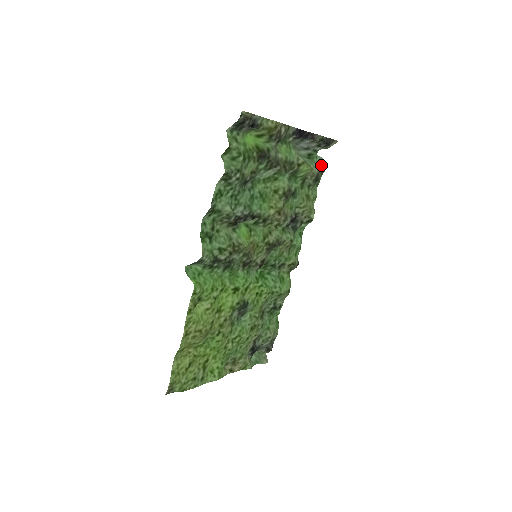
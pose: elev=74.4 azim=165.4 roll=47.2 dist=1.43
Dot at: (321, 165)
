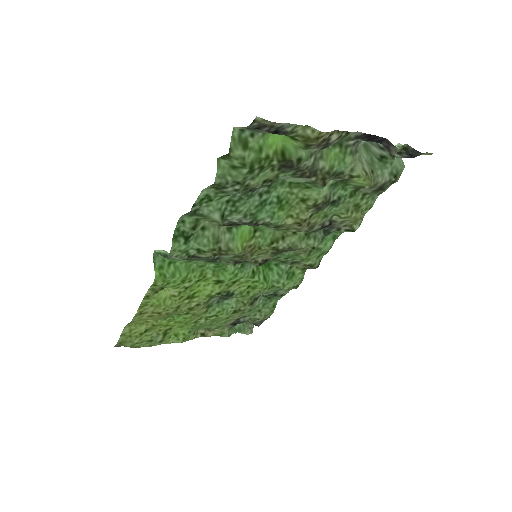
Dot at: (395, 173)
